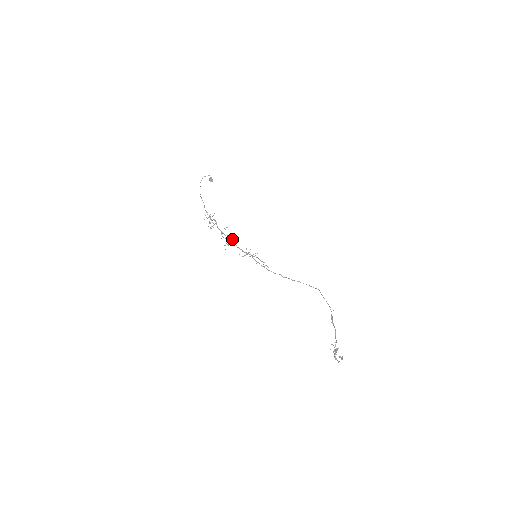
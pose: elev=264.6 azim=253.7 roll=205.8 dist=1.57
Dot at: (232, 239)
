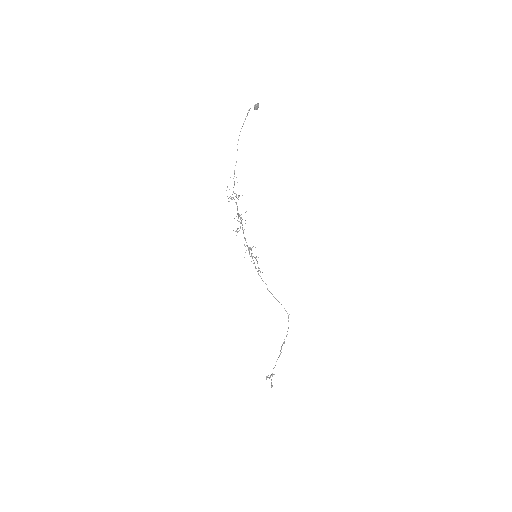
Dot at: occluded
